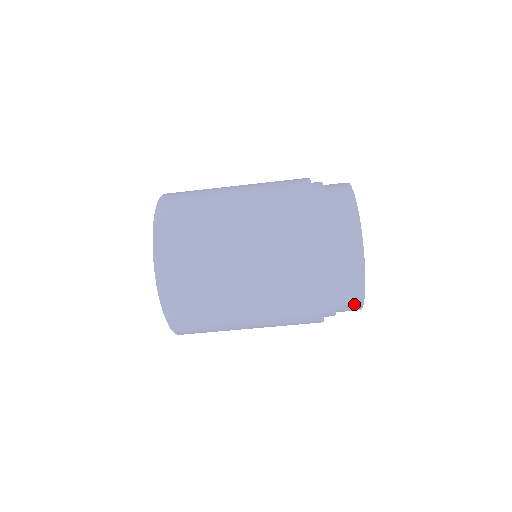
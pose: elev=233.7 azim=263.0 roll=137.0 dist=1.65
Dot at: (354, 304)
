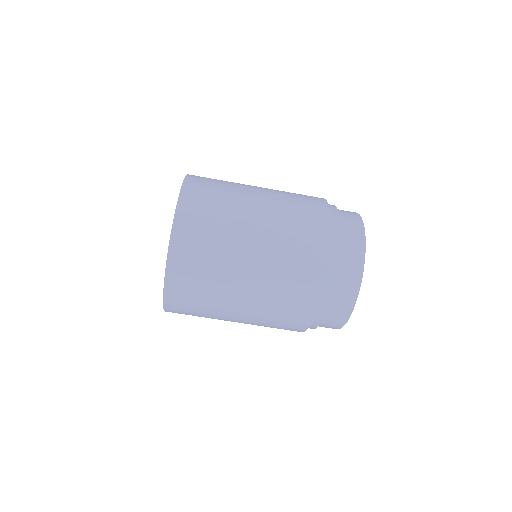
Dot at: occluded
